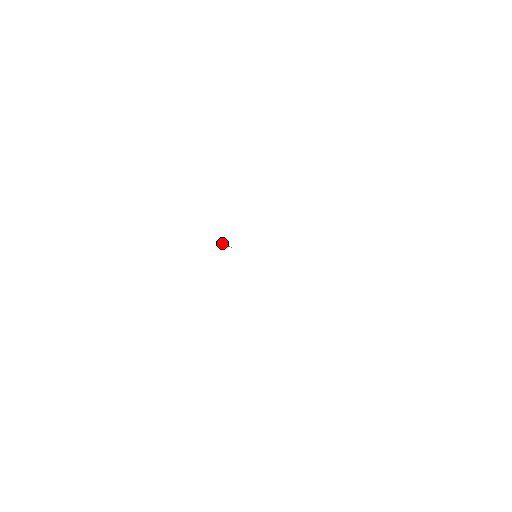
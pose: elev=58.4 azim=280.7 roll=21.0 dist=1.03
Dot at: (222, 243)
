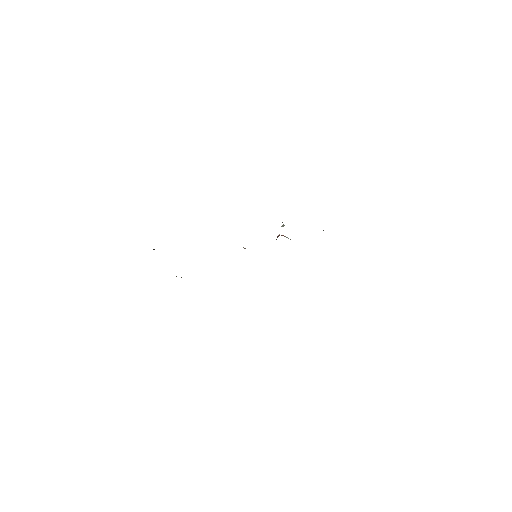
Dot at: occluded
